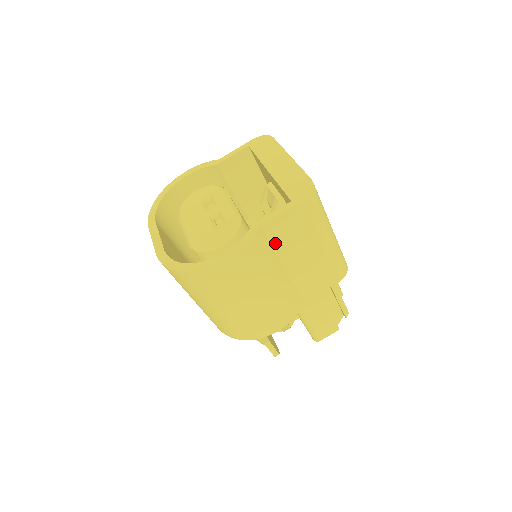
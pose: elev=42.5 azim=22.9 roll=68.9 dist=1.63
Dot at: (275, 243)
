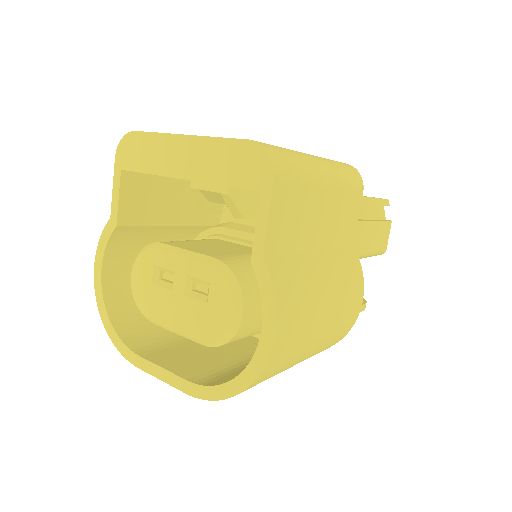
Dot at: (289, 248)
